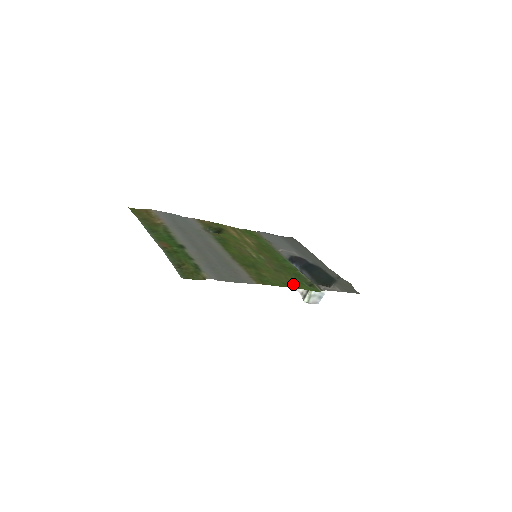
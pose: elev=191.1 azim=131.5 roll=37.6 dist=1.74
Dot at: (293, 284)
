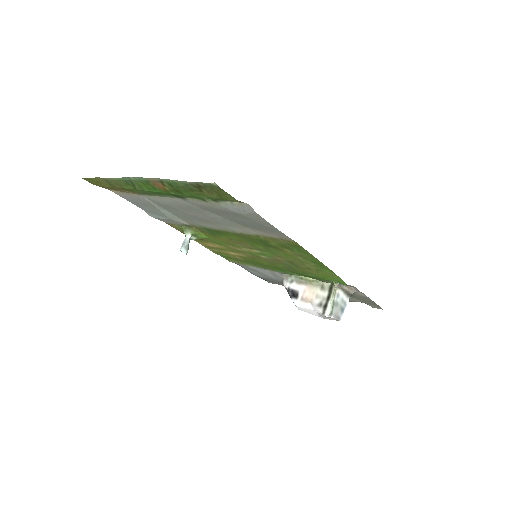
Dot at: (322, 269)
